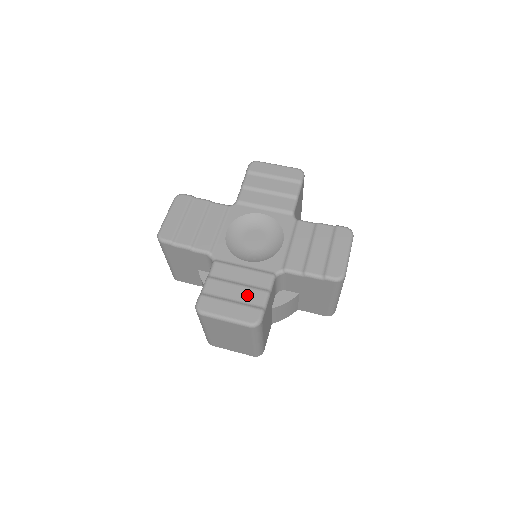
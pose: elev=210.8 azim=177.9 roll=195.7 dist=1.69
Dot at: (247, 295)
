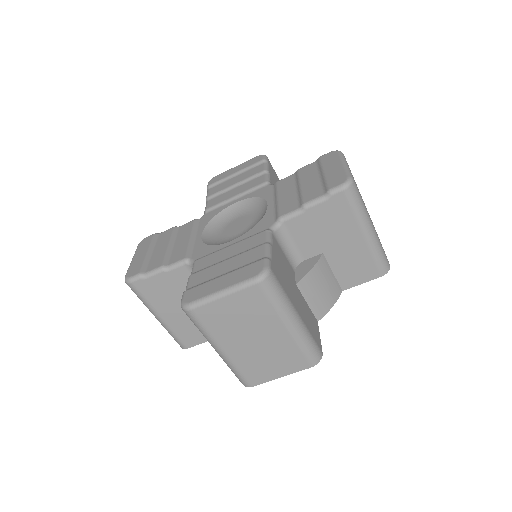
Dot at: (241, 260)
